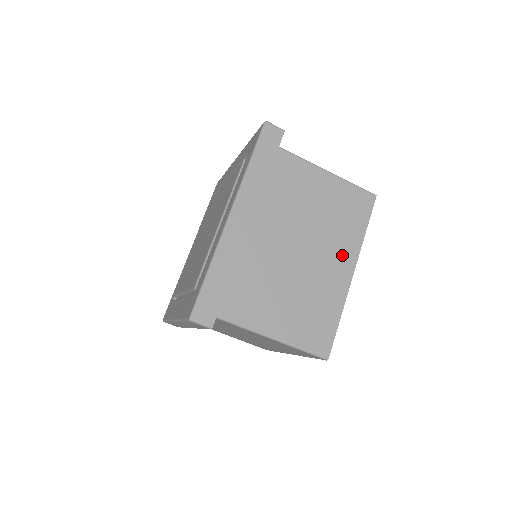
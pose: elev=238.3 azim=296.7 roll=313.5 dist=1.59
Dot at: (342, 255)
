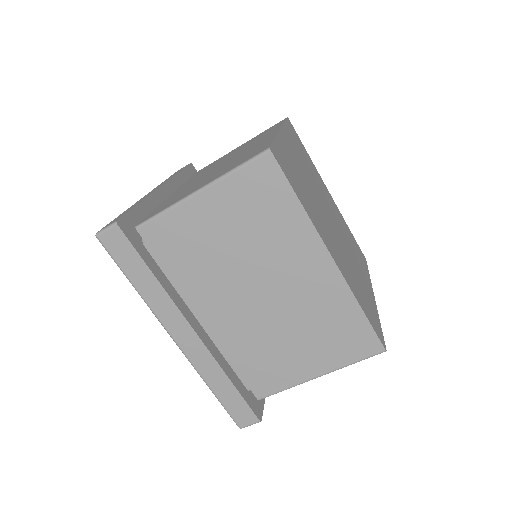
Dot at: (302, 255)
